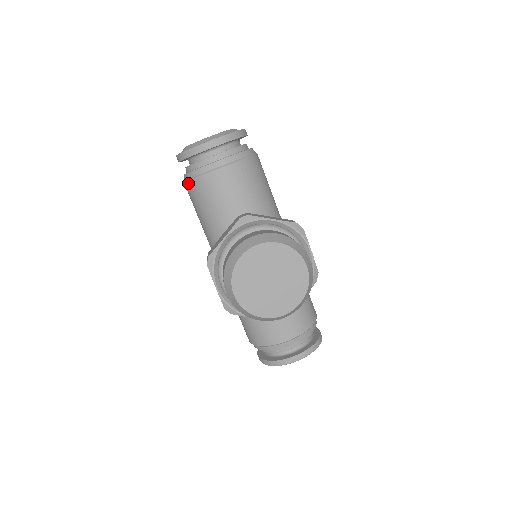
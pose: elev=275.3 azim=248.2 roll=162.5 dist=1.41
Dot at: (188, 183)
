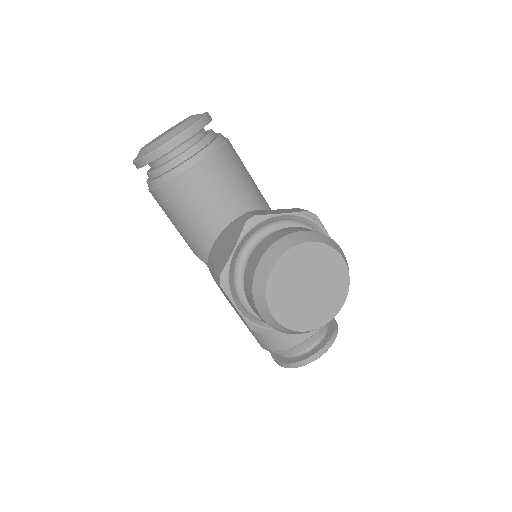
Dot at: (158, 191)
